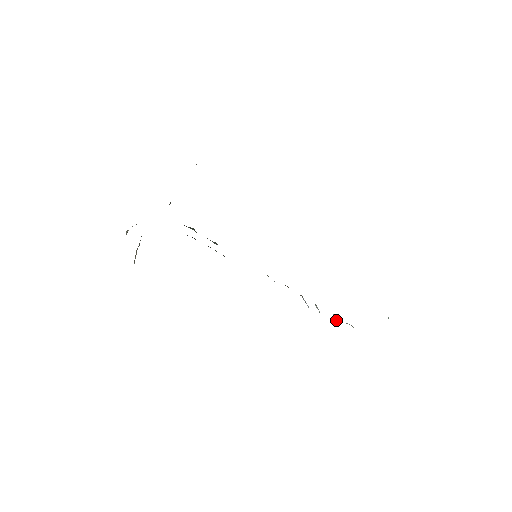
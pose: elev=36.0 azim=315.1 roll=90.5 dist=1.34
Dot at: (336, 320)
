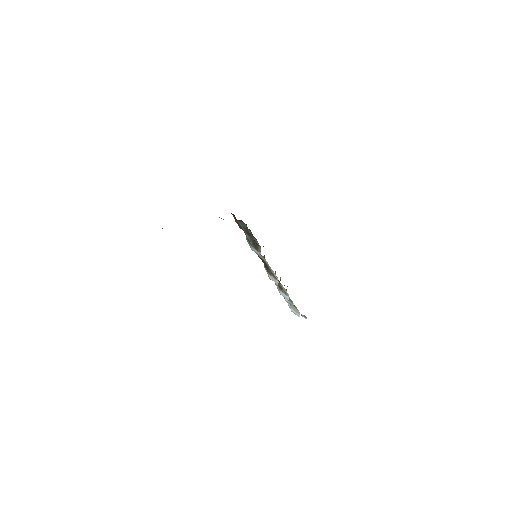
Dot at: (294, 313)
